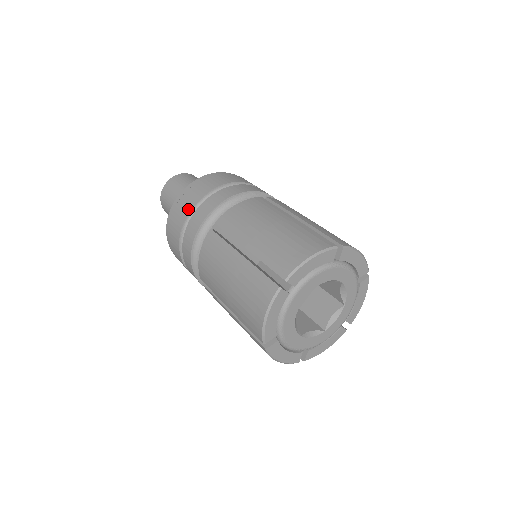
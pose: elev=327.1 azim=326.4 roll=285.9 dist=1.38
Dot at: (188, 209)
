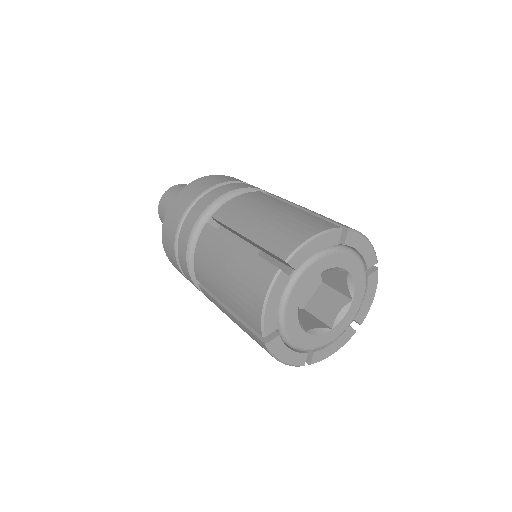
Dot at: (184, 208)
